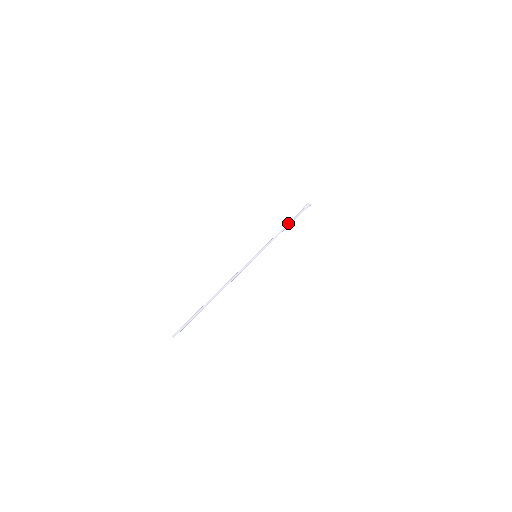
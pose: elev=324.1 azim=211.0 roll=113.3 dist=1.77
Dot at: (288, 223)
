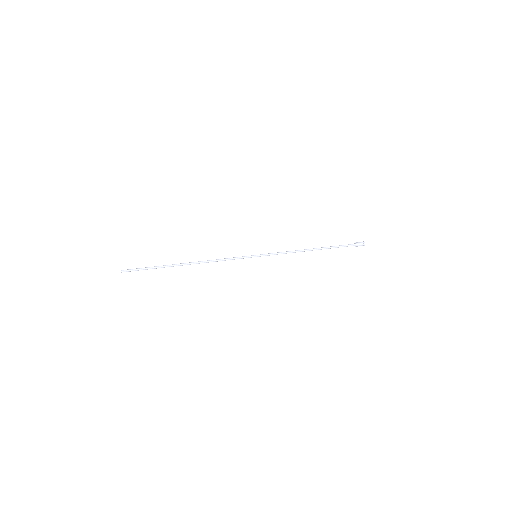
Dot at: occluded
